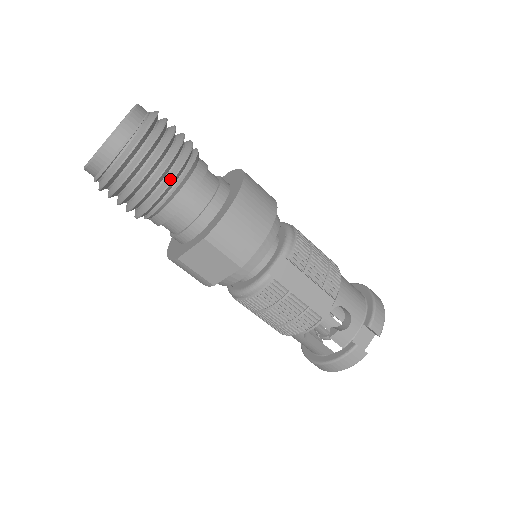
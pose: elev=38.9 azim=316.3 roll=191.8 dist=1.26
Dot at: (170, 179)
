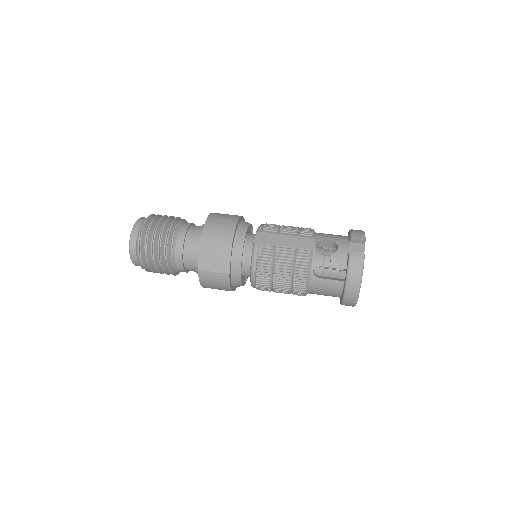
Dot at: (169, 229)
